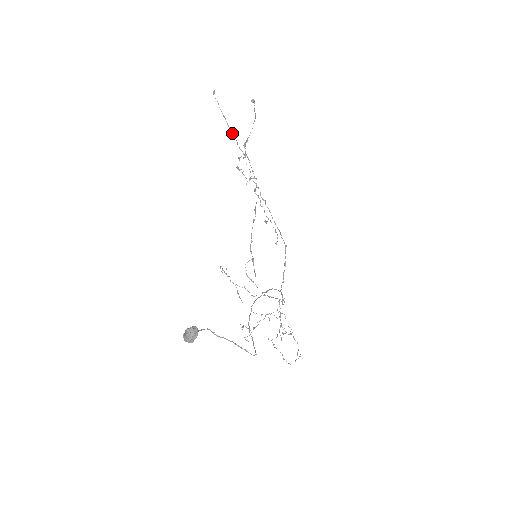
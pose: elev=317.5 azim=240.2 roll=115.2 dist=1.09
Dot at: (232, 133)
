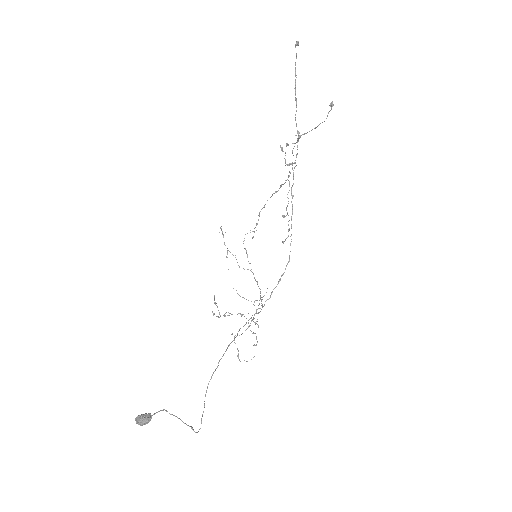
Dot at: (296, 99)
